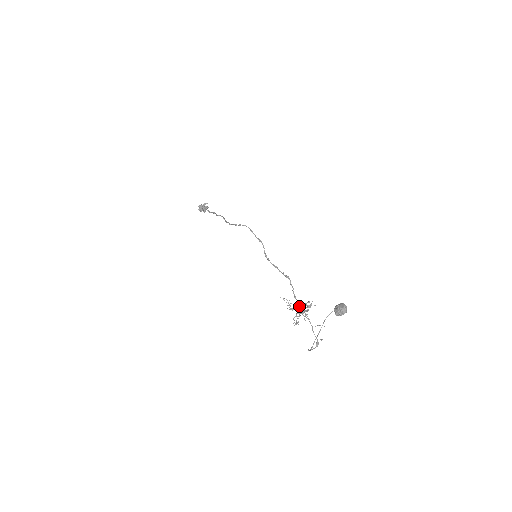
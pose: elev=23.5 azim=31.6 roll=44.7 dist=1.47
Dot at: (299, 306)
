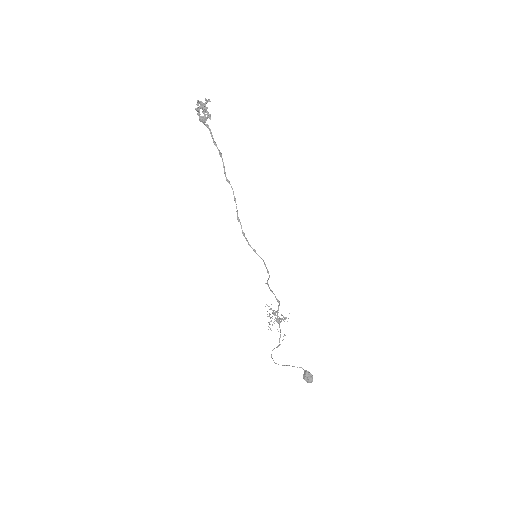
Dot at: (277, 321)
